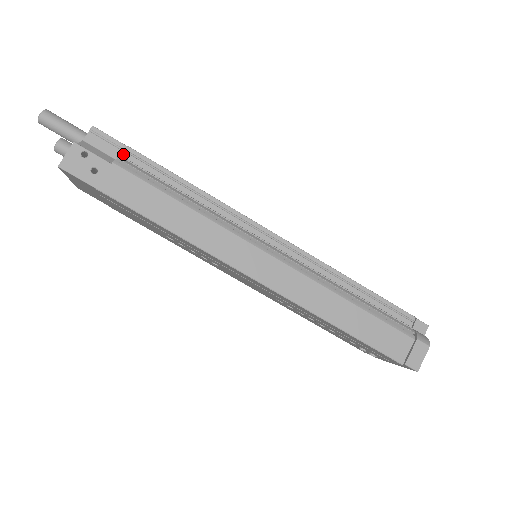
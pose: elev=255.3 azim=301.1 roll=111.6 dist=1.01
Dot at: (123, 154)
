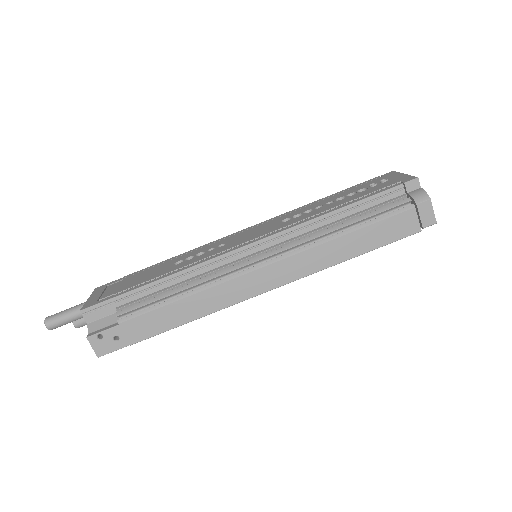
Dot at: (115, 306)
